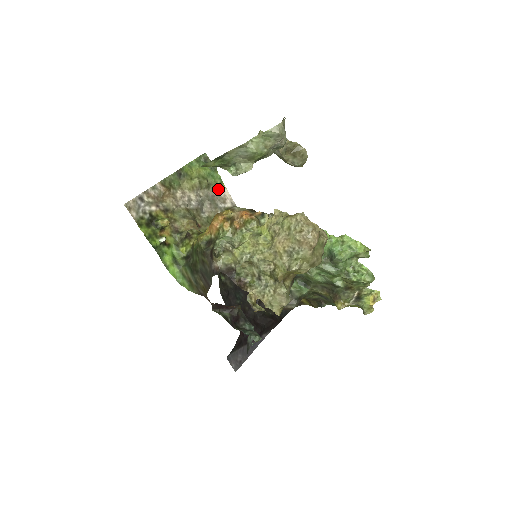
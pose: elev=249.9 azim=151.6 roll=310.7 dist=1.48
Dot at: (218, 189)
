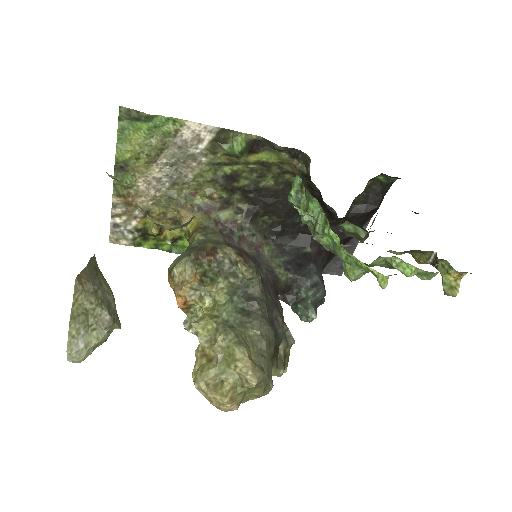
Dot at: (178, 133)
